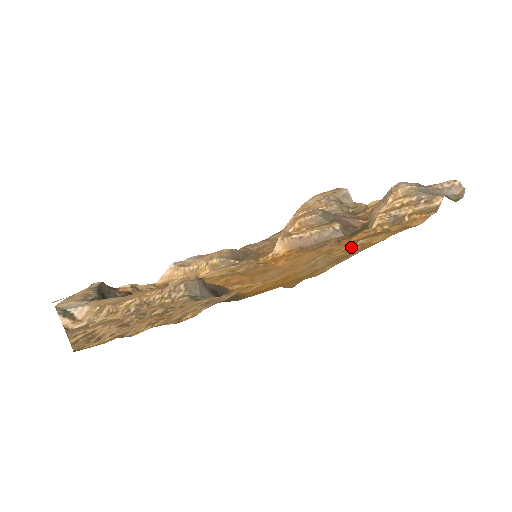
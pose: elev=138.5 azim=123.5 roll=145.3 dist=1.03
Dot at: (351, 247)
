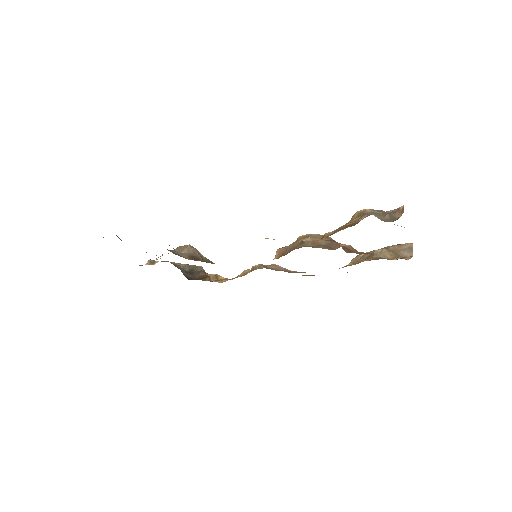
Dot at: occluded
